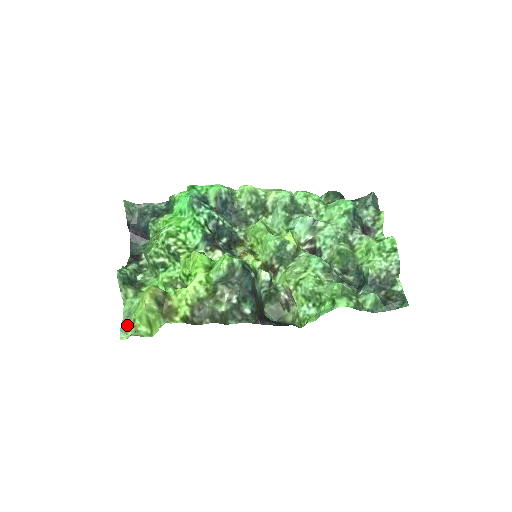
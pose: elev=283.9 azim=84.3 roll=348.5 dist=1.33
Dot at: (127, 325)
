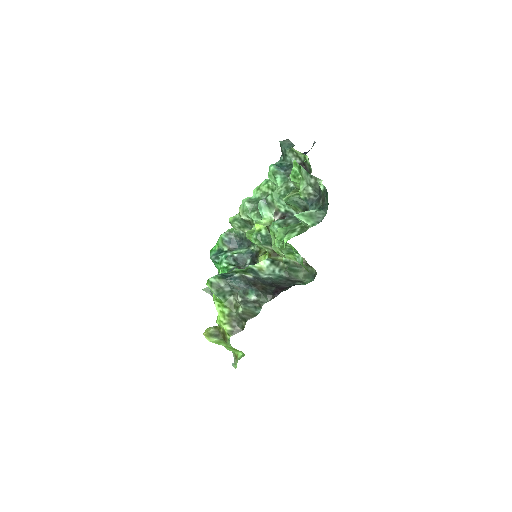
Dot at: (235, 359)
